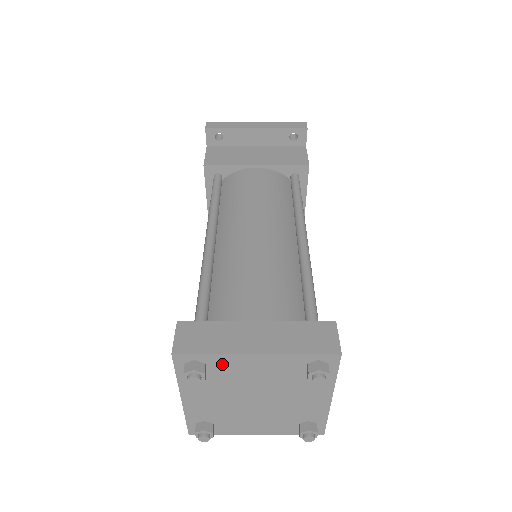
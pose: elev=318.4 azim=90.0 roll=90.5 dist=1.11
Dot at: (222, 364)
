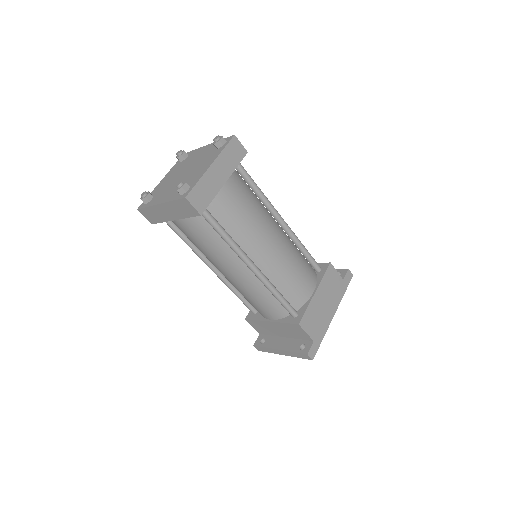
Dot at: (193, 154)
